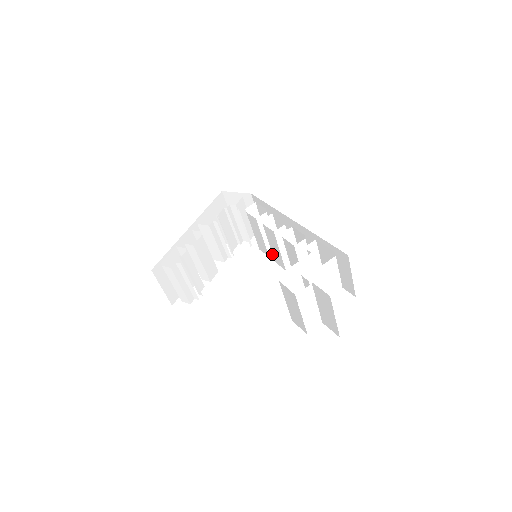
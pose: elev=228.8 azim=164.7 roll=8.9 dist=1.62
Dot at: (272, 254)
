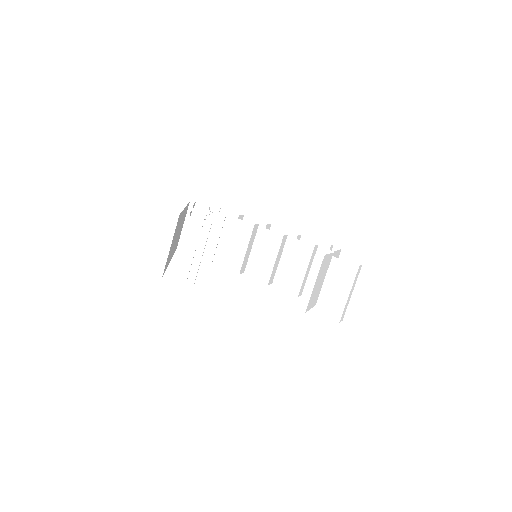
Dot at: (253, 267)
